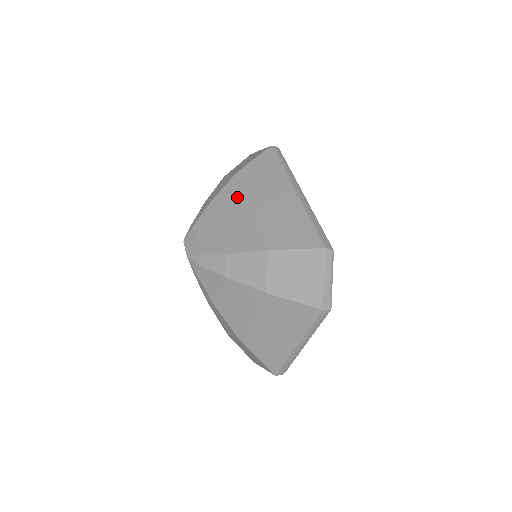
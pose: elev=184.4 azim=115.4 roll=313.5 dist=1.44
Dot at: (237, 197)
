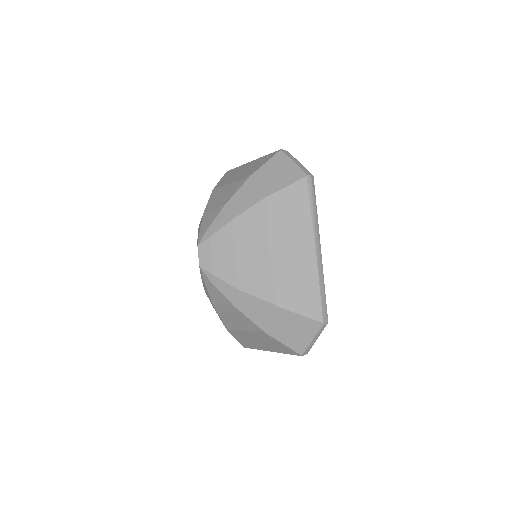
Dot at: (261, 230)
